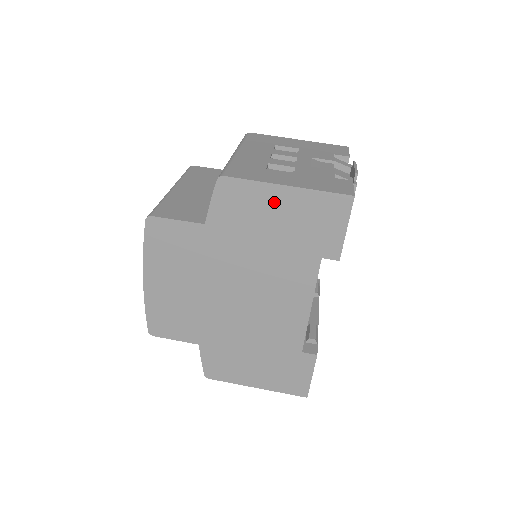
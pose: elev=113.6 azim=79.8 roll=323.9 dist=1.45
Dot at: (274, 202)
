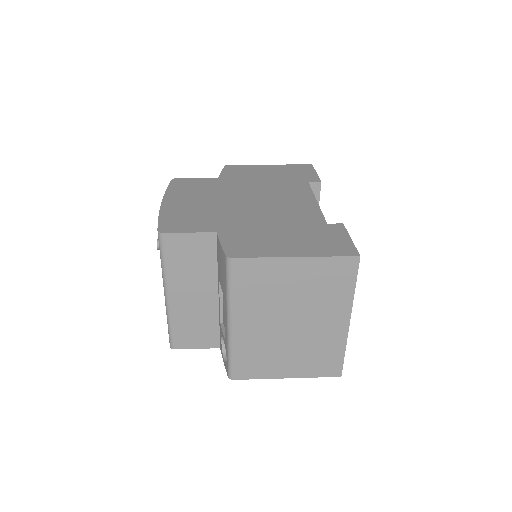
Dot at: (264, 169)
